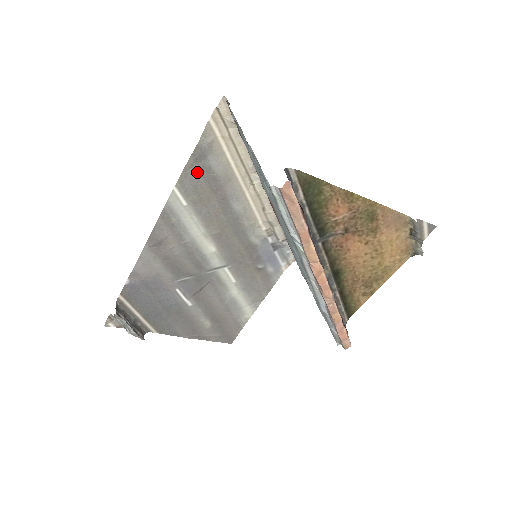
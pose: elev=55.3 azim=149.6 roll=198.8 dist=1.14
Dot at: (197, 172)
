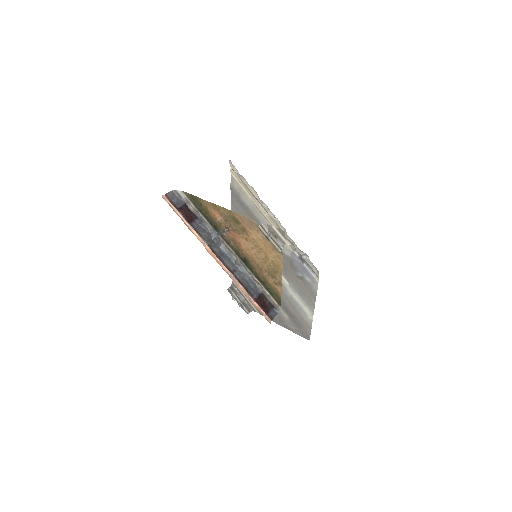
Dot at: (238, 204)
